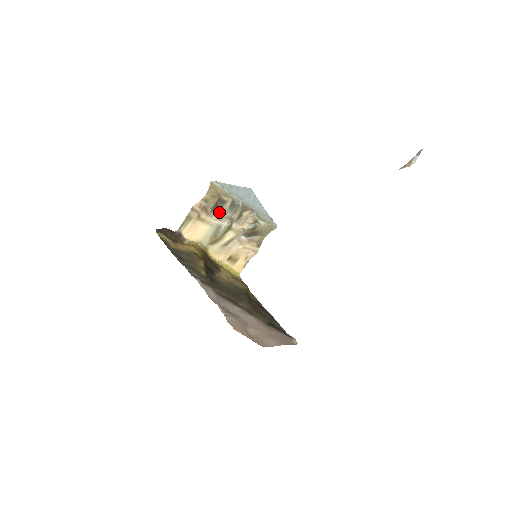
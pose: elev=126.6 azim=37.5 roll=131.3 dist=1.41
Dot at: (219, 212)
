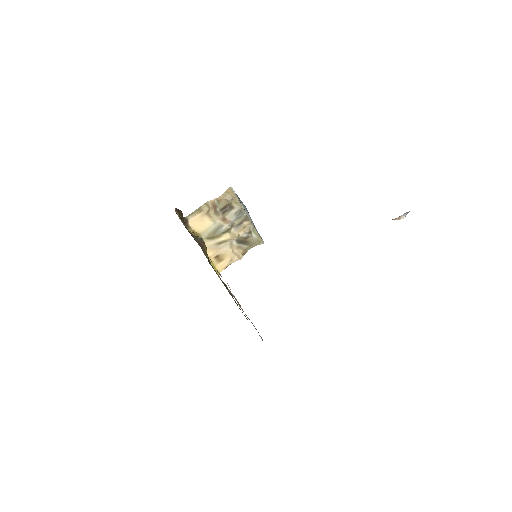
Dot at: (225, 214)
